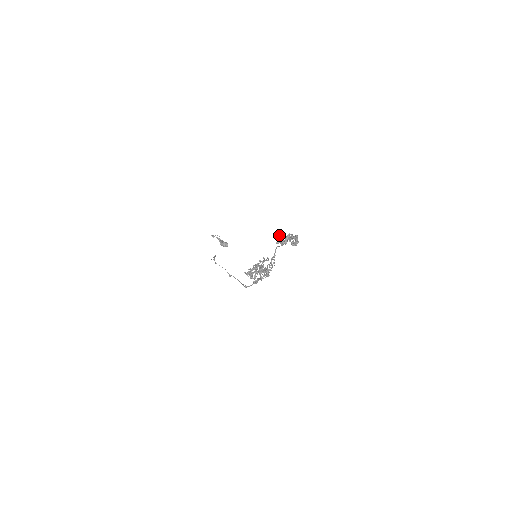
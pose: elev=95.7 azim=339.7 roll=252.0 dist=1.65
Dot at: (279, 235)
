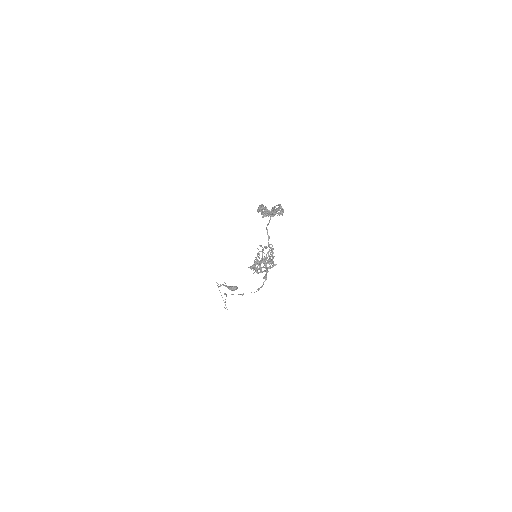
Dot at: (262, 208)
